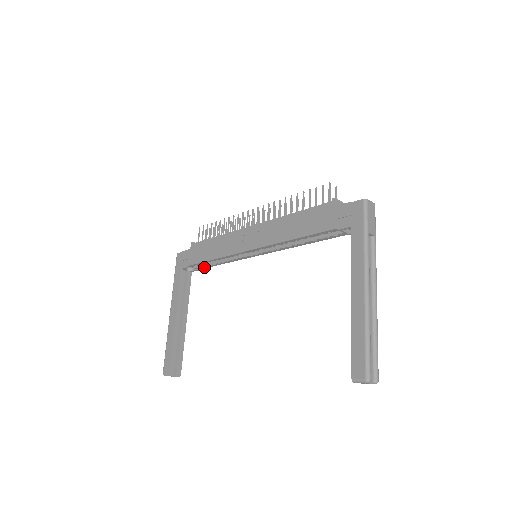
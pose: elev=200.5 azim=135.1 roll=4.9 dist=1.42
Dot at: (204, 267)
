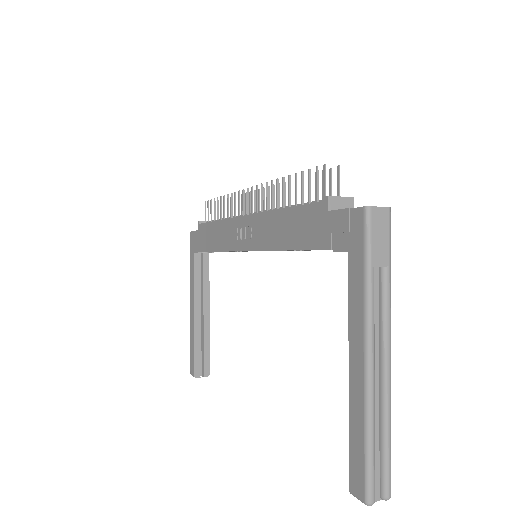
Dot at: occluded
